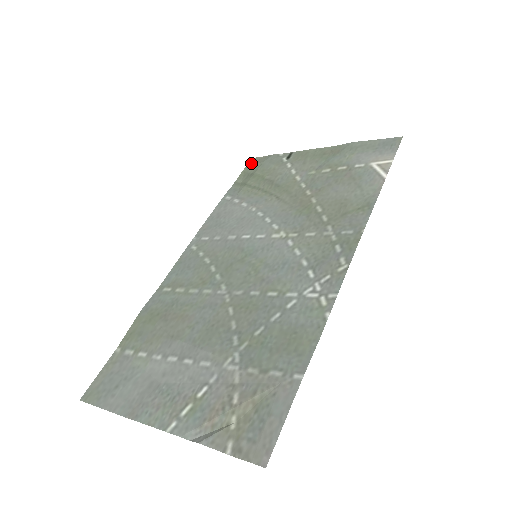
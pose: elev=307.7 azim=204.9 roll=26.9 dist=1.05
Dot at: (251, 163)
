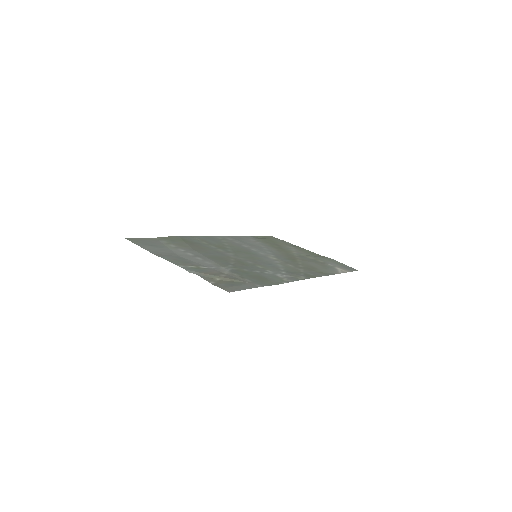
Dot at: (270, 236)
